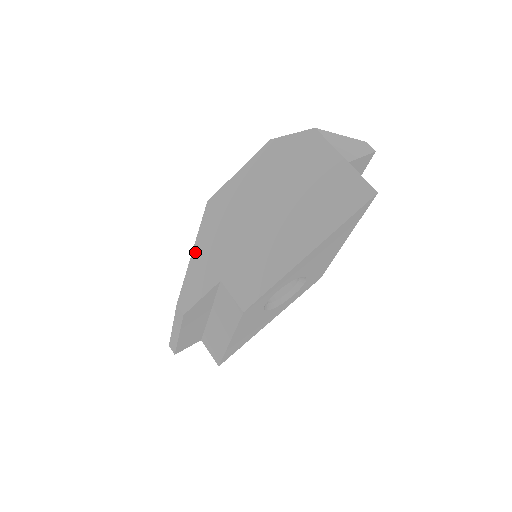
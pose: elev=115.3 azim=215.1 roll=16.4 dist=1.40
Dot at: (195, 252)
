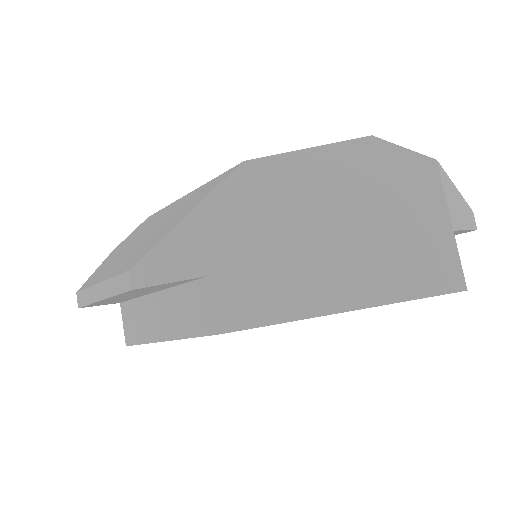
Dot at: (192, 217)
